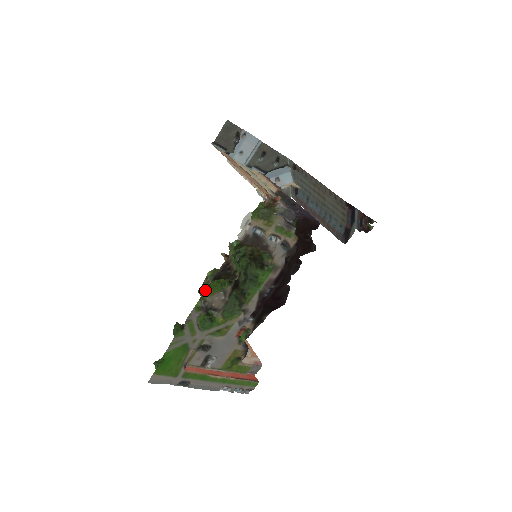
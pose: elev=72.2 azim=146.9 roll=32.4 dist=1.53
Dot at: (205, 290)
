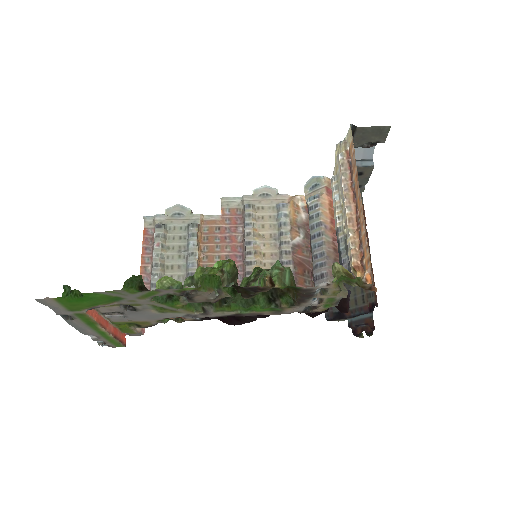
Dot at: (205, 276)
